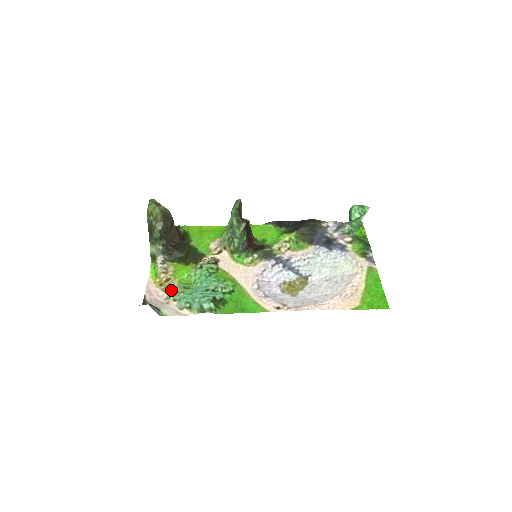
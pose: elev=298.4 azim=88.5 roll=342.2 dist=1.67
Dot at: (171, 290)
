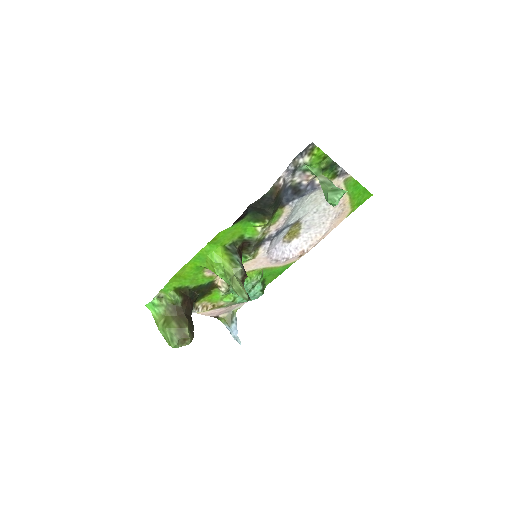
Dot at: (225, 306)
